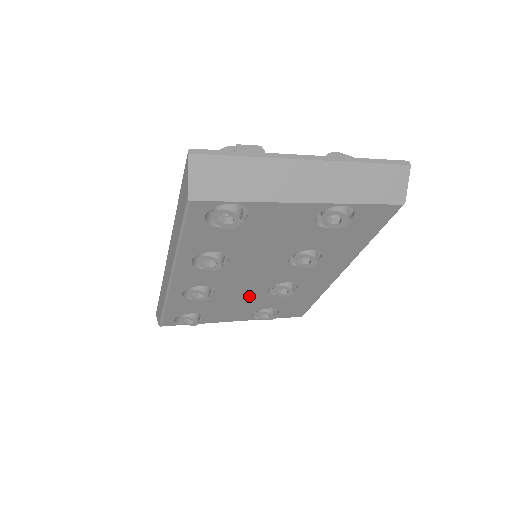
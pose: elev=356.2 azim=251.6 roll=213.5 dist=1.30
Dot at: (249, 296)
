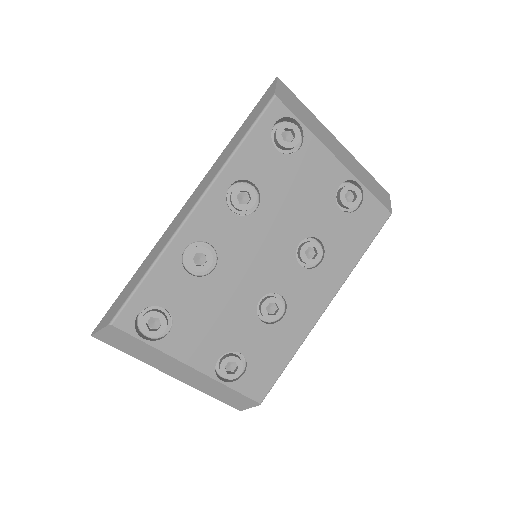
Dot at: (237, 305)
